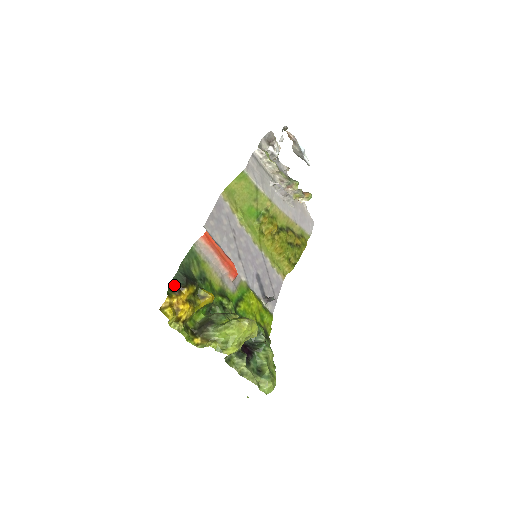
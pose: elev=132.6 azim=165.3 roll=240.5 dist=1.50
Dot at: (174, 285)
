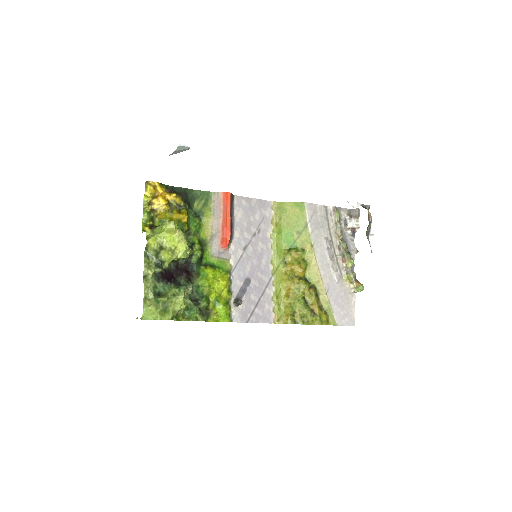
Dot at: (172, 188)
